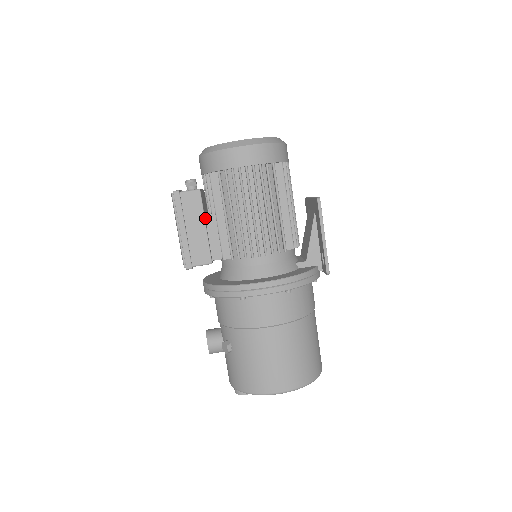
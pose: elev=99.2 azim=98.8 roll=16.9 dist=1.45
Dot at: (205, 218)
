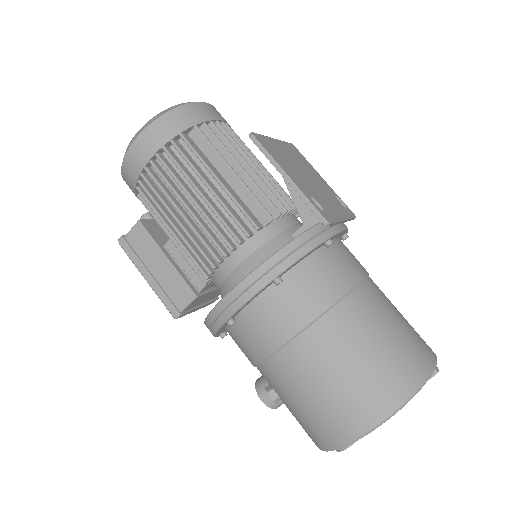
Dot at: (164, 248)
